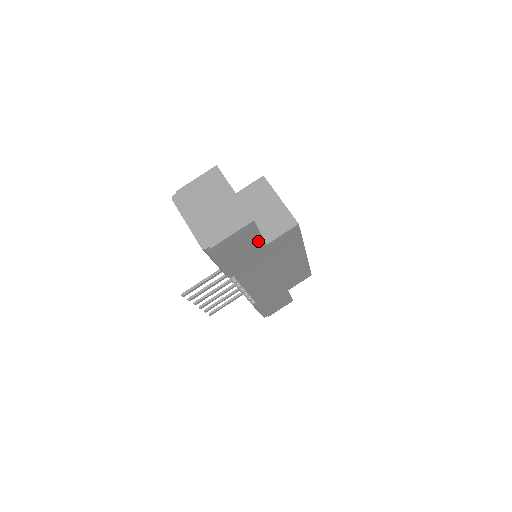
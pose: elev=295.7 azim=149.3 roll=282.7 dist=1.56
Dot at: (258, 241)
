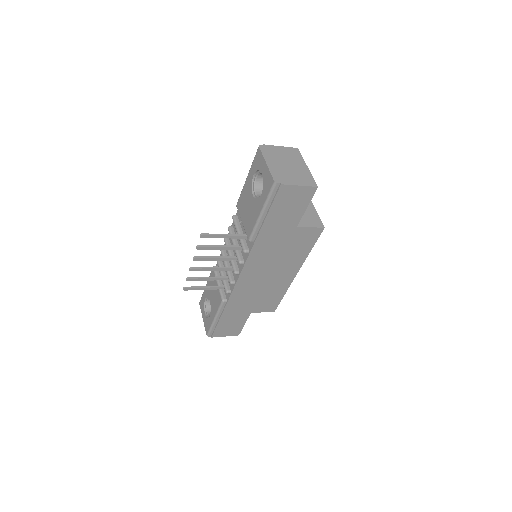
Dot at: (298, 215)
